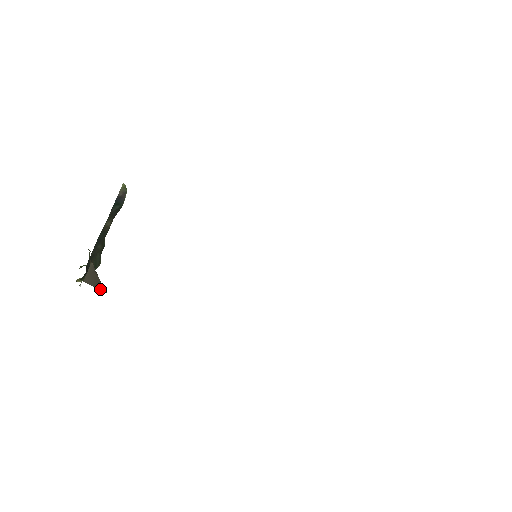
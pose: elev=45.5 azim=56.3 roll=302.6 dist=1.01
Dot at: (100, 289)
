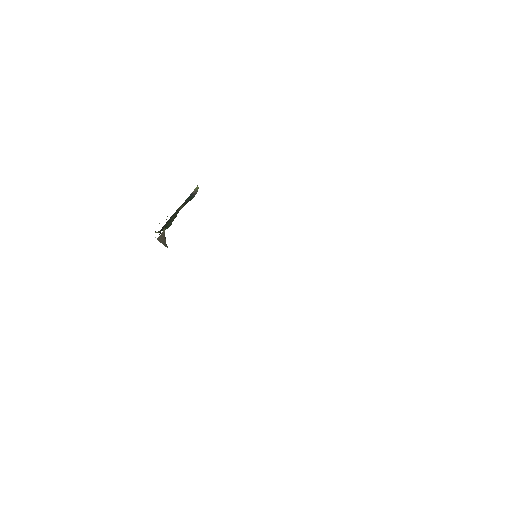
Dot at: (164, 245)
